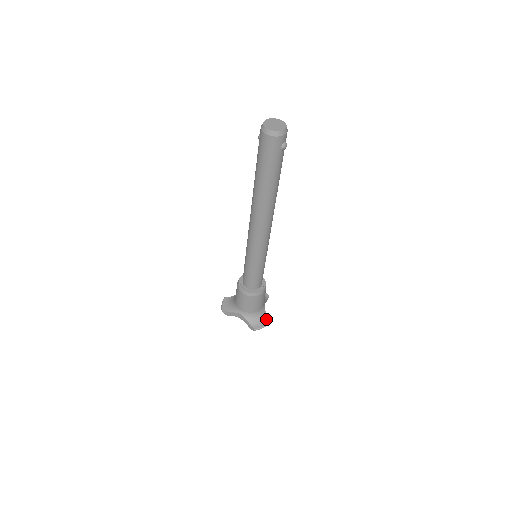
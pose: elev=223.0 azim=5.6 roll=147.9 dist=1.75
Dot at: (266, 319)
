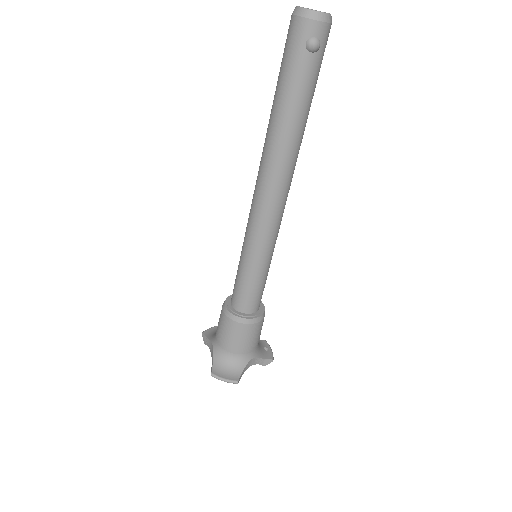
Dot at: (238, 375)
